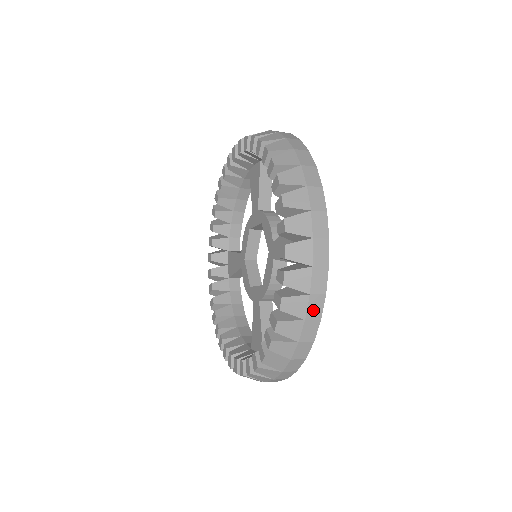
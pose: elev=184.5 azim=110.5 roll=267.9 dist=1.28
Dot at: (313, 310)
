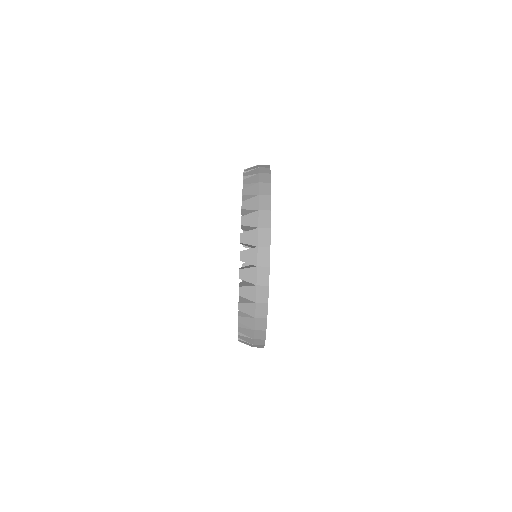
Dot at: occluded
